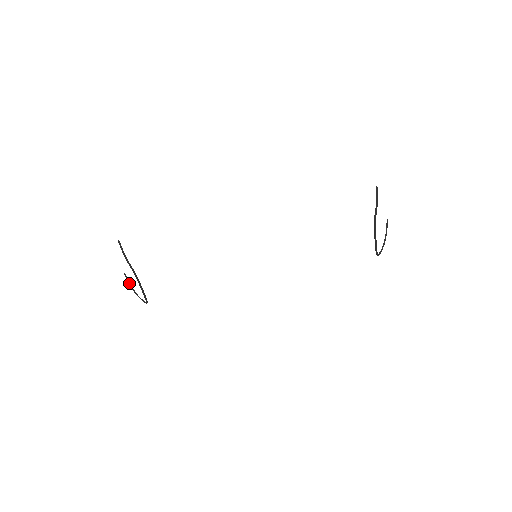
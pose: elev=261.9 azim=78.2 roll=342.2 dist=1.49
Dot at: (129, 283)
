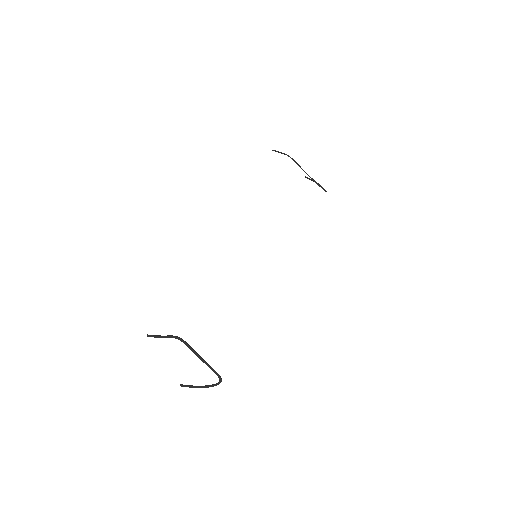
Dot at: (191, 386)
